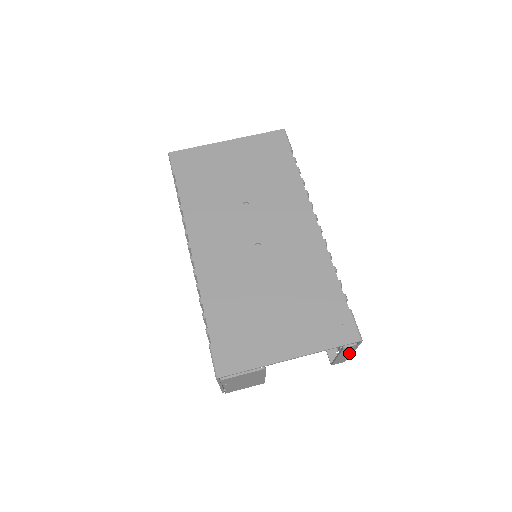
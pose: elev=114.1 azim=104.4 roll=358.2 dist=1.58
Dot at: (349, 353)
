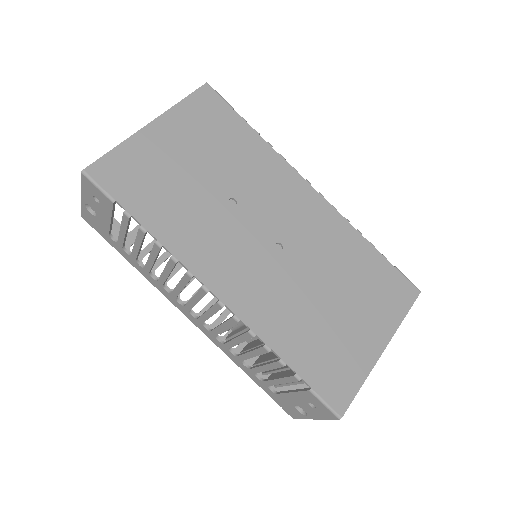
Dot at: occluded
